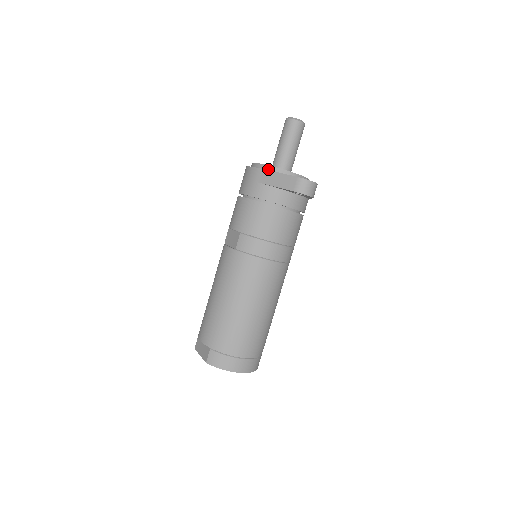
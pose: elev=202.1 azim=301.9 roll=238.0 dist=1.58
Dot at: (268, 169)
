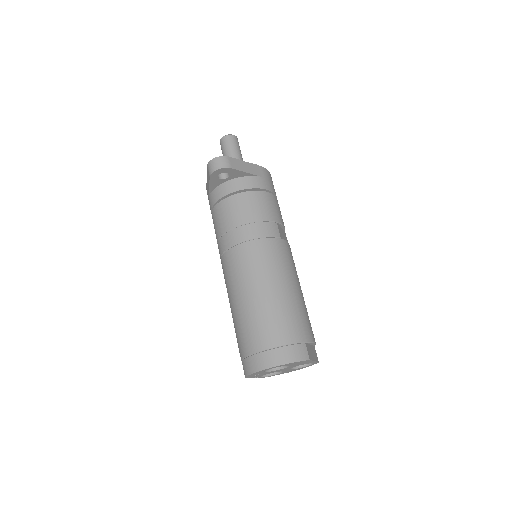
Dot at: occluded
